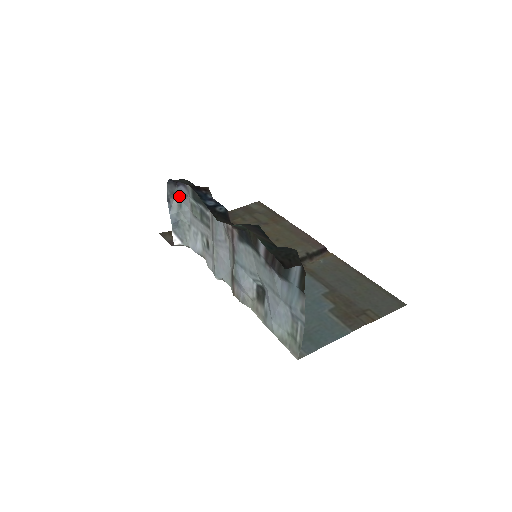
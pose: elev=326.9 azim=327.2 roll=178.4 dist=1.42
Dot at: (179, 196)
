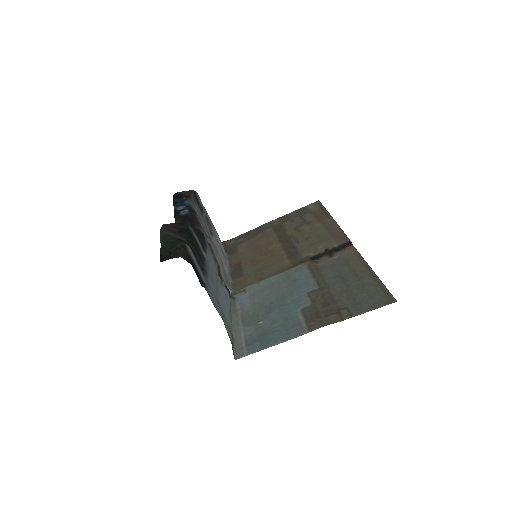
Dot at: occluded
